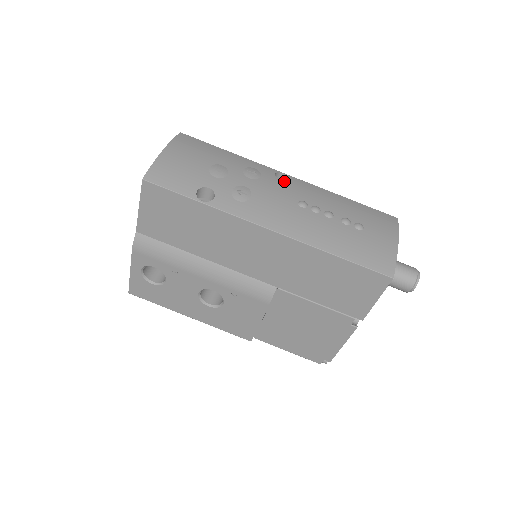
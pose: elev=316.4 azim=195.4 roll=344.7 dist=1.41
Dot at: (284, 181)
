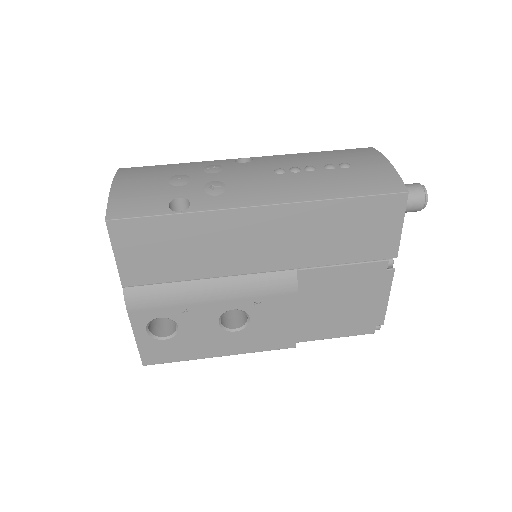
Dot at: (248, 162)
